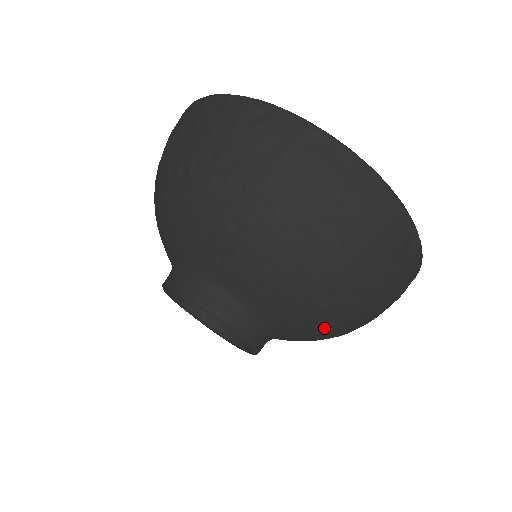
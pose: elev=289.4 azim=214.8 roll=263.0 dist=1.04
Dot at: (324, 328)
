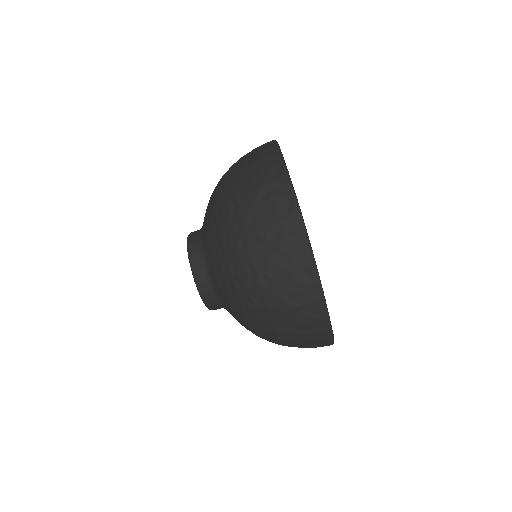
Dot at: (241, 314)
